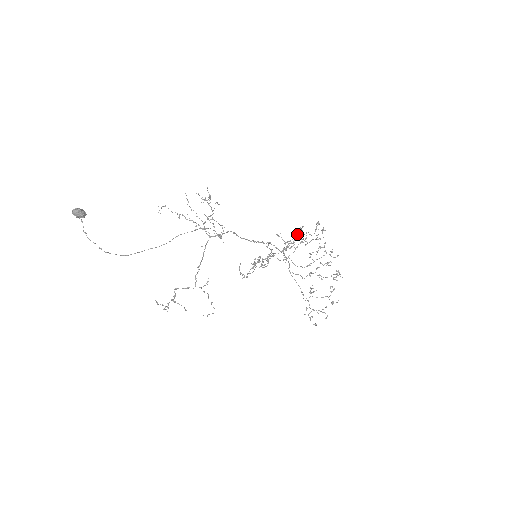
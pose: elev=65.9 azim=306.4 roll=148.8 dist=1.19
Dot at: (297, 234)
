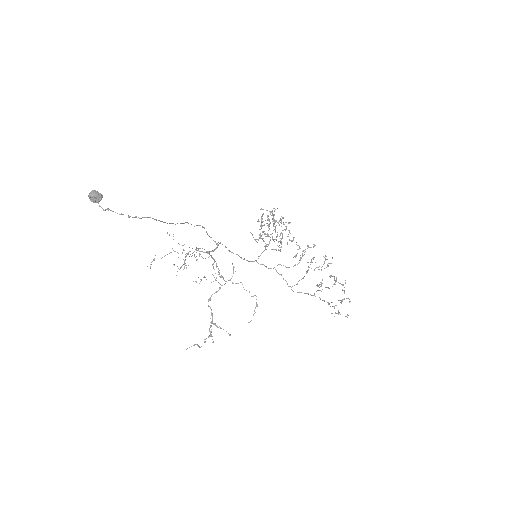
Dot at: (274, 214)
